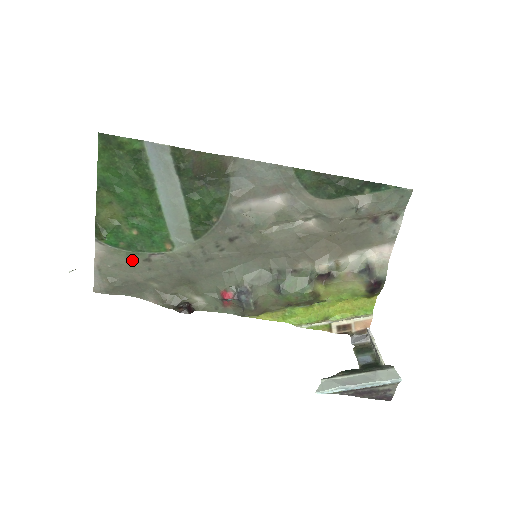
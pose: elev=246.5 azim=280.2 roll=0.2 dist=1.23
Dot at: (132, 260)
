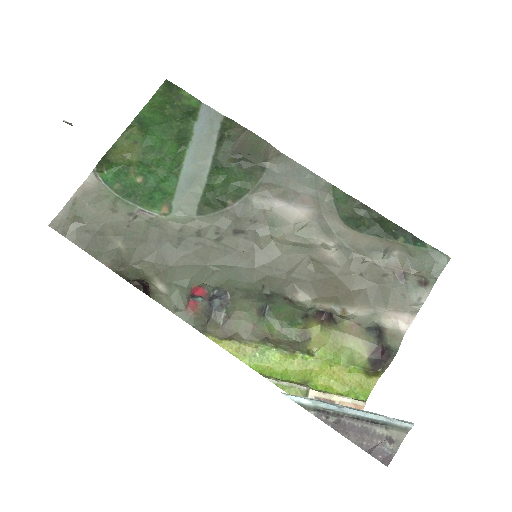
Dot at: (116, 208)
